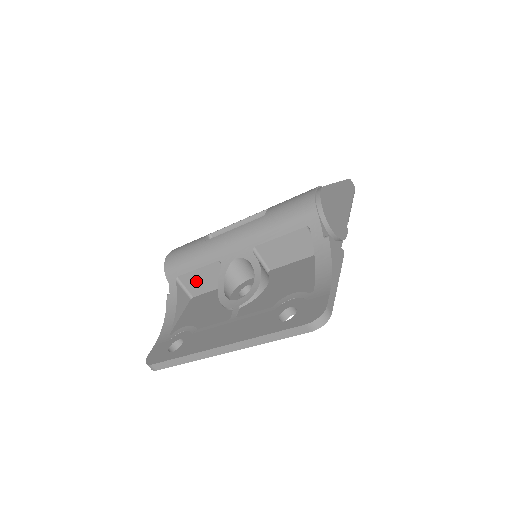
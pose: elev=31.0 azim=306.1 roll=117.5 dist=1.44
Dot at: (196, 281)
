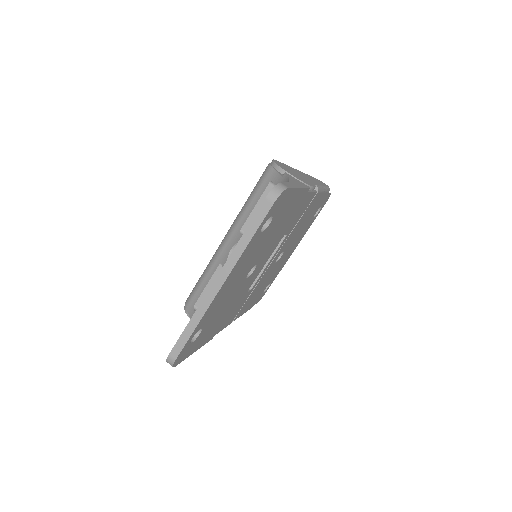
Dot at: occluded
